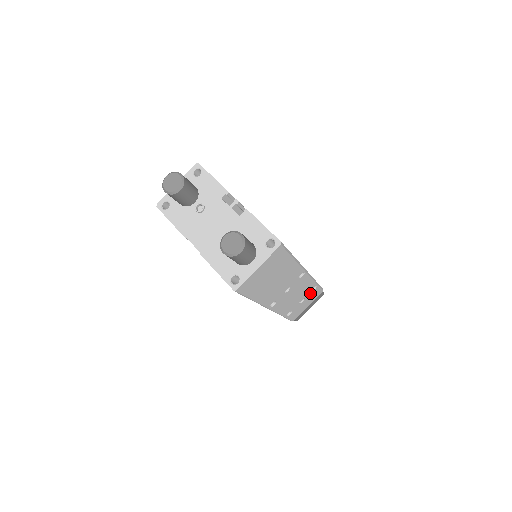
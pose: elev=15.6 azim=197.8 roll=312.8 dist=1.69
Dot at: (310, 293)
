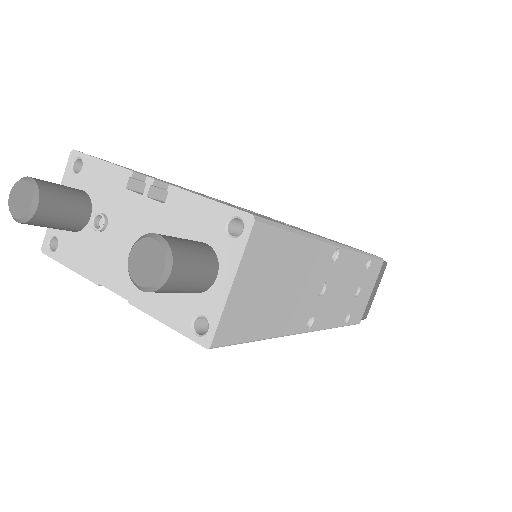
Dot at: (365, 274)
